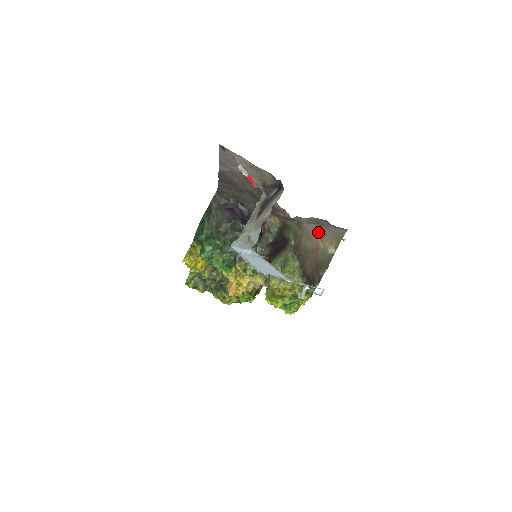
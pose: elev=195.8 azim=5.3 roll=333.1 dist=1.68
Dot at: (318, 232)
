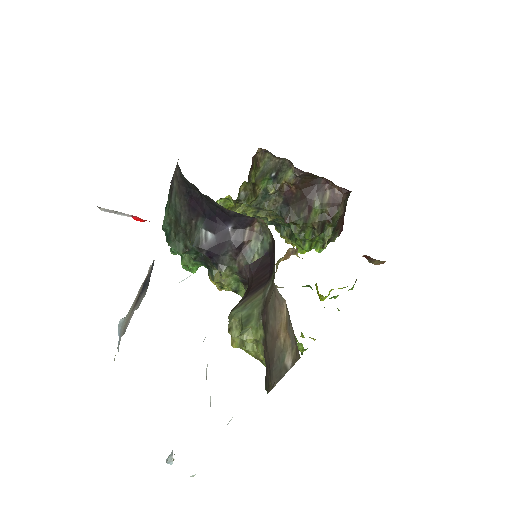
Dot at: (286, 308)
